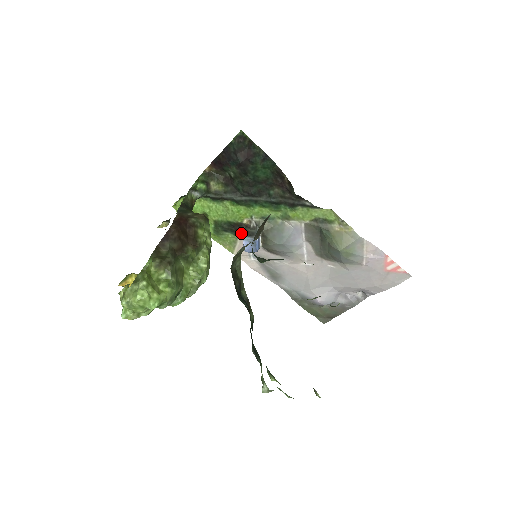
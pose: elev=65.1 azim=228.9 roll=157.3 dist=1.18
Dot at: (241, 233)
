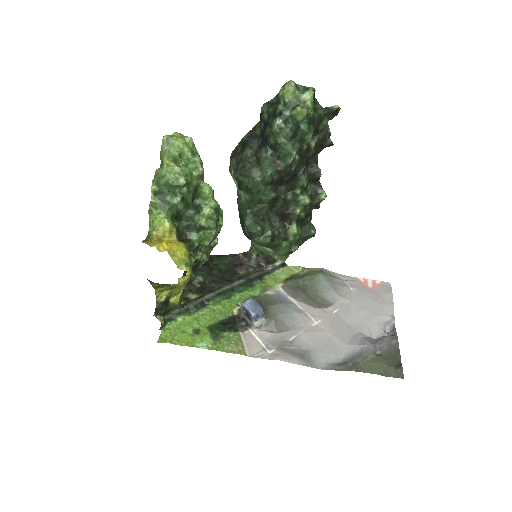
Dot at: (239, 325)
